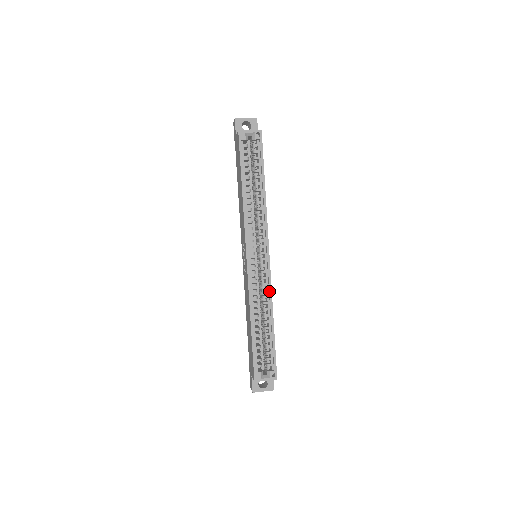
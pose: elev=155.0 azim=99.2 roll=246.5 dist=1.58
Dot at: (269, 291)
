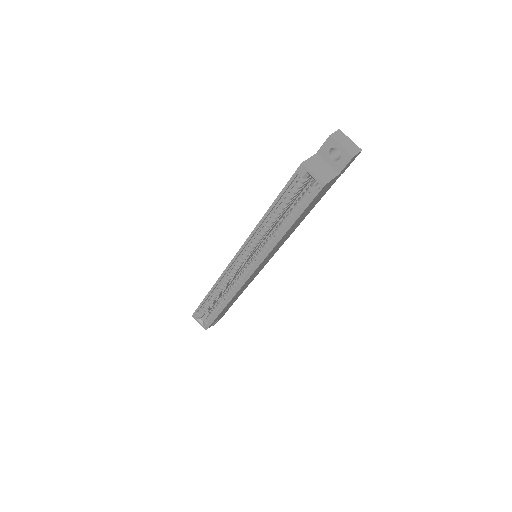
Dot at: (235, 291)
